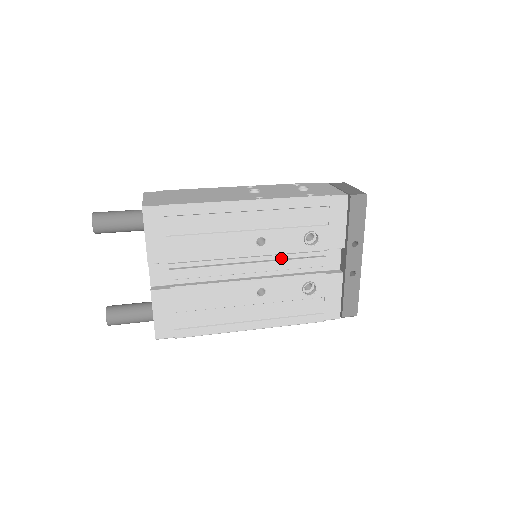
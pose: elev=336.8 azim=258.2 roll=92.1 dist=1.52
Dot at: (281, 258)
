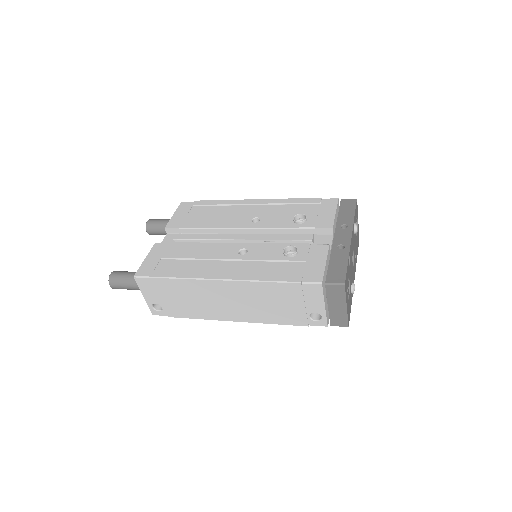
Dot at: occluded
